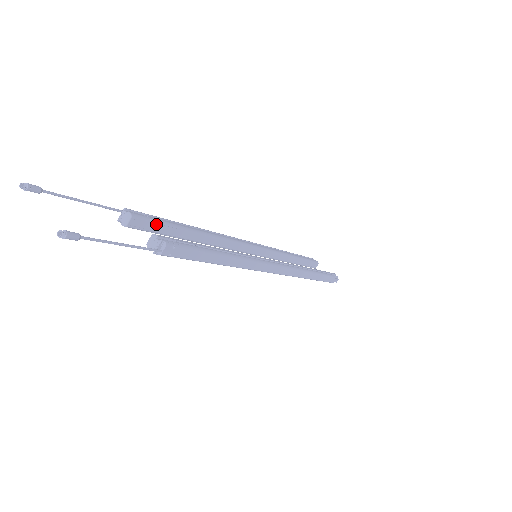
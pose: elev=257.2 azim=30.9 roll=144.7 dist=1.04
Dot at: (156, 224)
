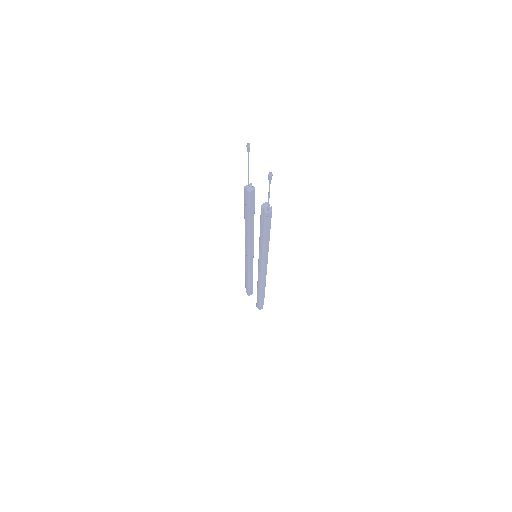
Dot at: (254, 201)
